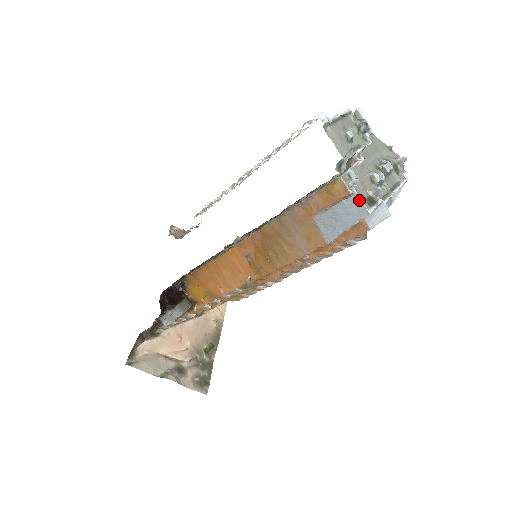
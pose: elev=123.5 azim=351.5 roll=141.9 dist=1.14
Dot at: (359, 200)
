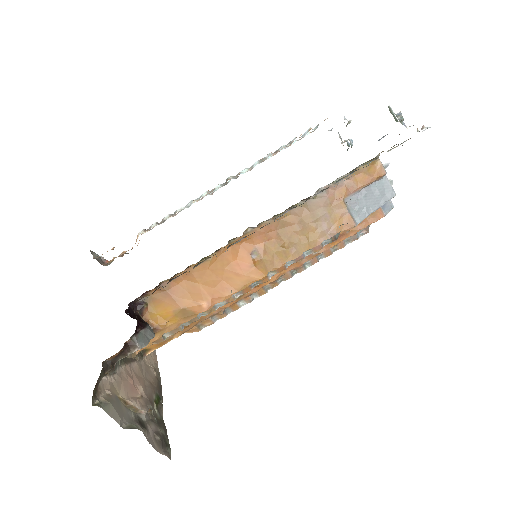
Dot at: (388, 182)
